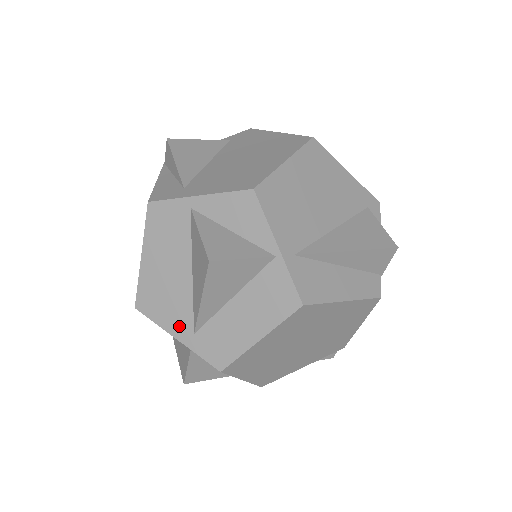
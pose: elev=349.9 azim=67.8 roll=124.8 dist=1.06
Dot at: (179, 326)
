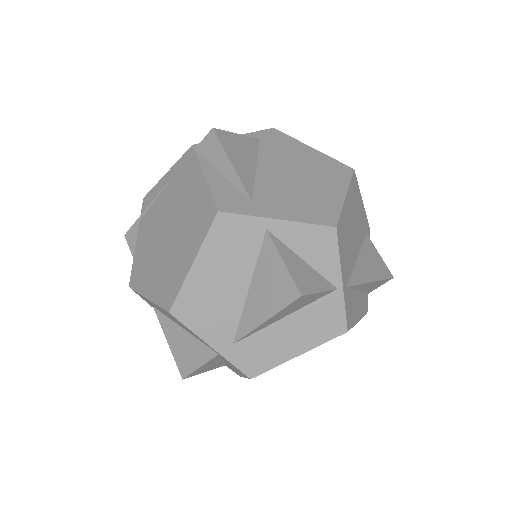
Dot at: (218, 336)
